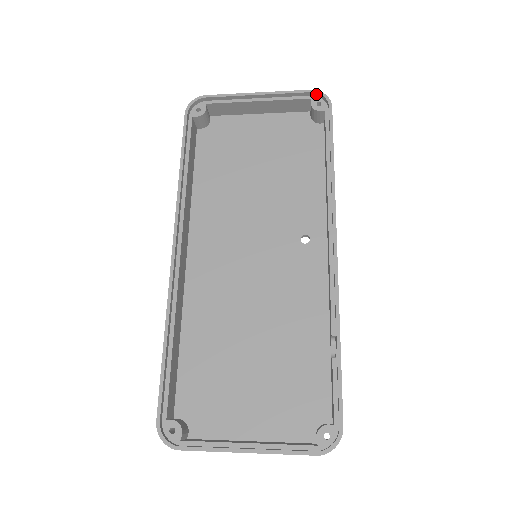
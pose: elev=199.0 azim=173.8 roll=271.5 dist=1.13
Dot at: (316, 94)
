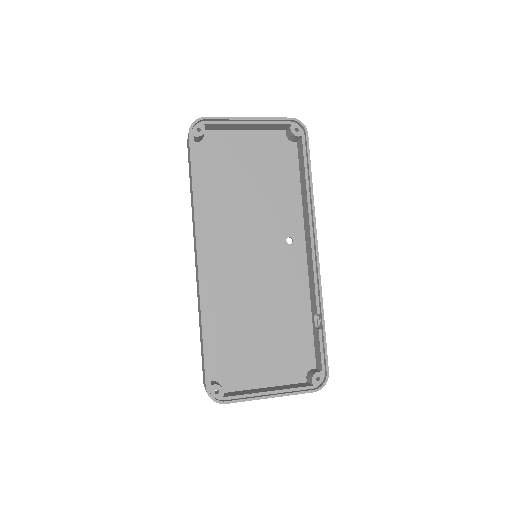
Dot at: (295, 121)
